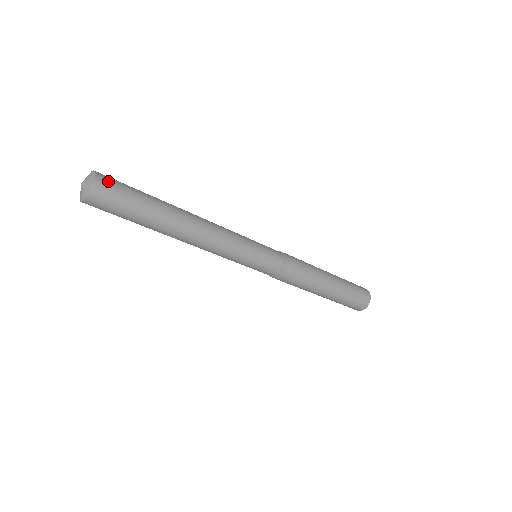
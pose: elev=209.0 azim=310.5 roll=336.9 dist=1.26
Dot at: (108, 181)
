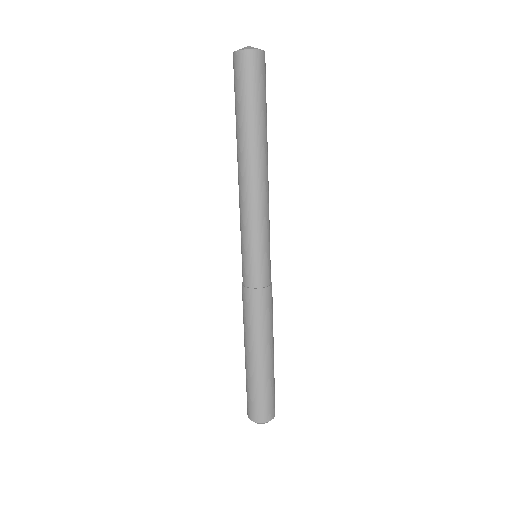
Dot at: occluded
